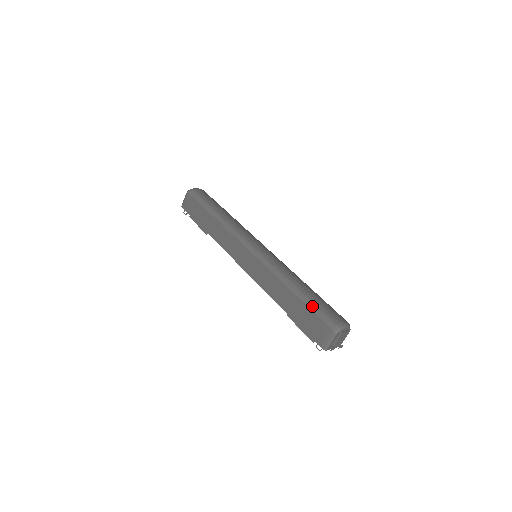
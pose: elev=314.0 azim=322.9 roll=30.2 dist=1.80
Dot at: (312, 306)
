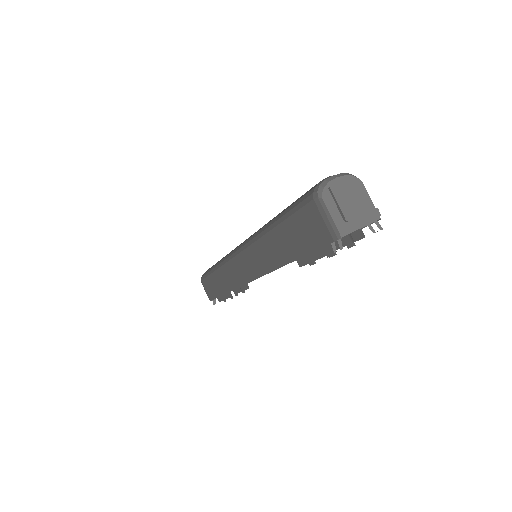
Dot at: (287, 212)
